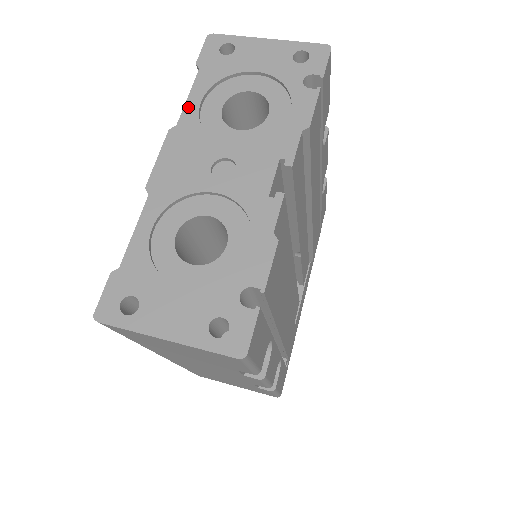
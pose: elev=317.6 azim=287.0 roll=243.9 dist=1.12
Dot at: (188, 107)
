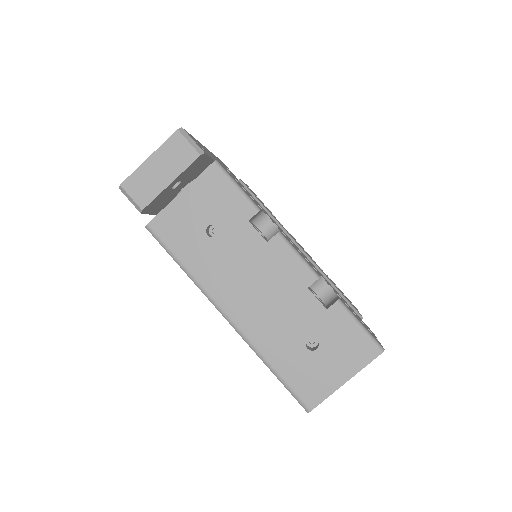
Dot at: occluded
